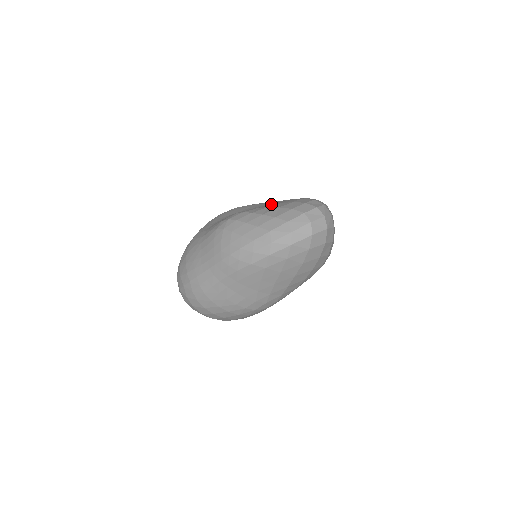
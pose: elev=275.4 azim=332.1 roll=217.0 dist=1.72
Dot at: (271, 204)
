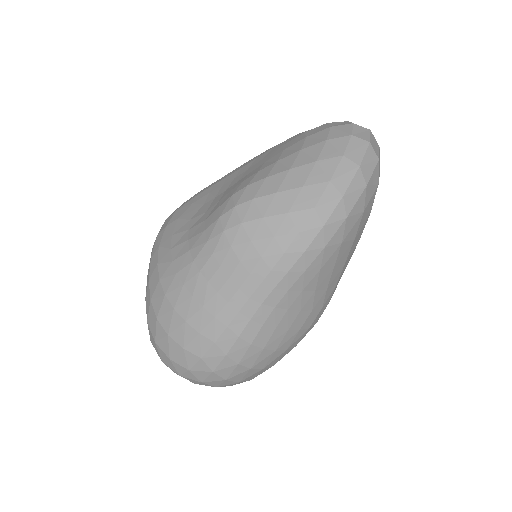
Dot at: (253, 166)
